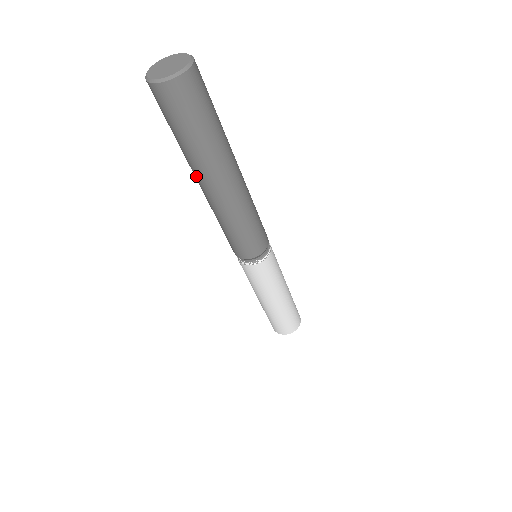
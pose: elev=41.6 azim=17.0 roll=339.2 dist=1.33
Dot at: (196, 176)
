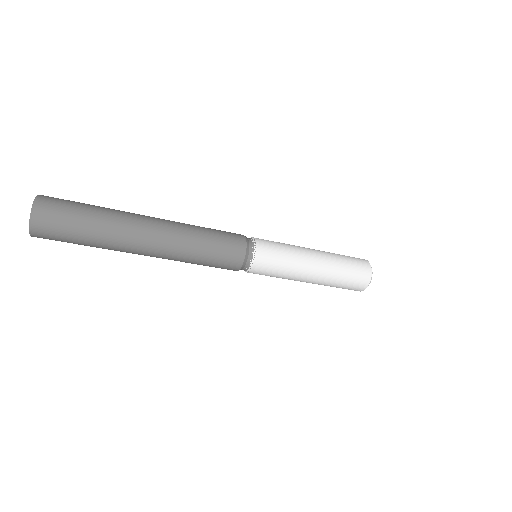
Dot at: (132, 252)
